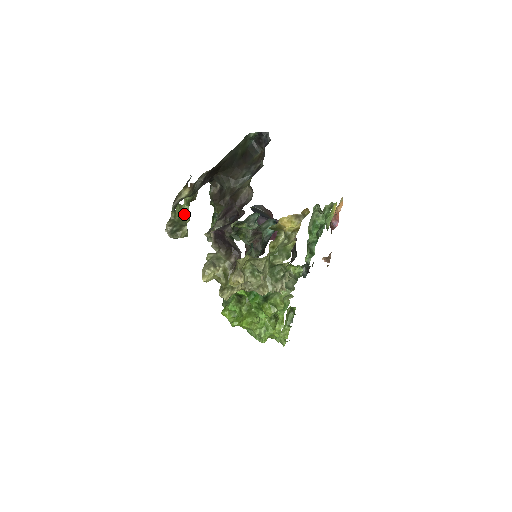
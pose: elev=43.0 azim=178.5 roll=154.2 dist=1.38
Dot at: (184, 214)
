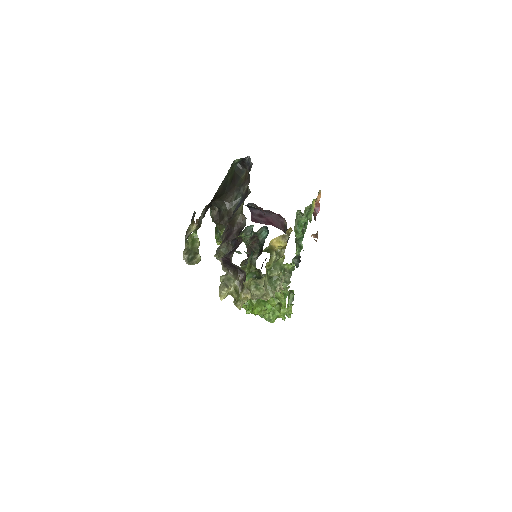
Dot at: (195, 241)
